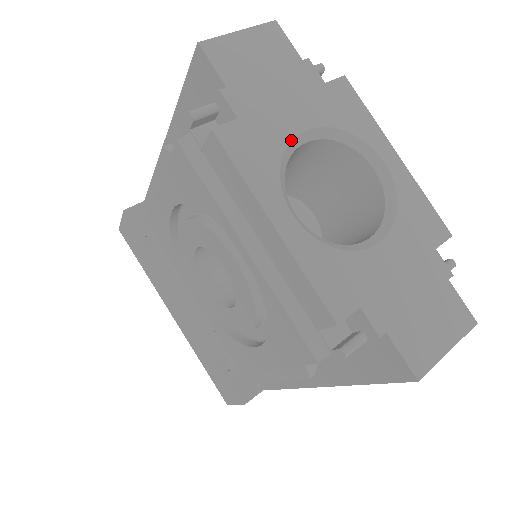
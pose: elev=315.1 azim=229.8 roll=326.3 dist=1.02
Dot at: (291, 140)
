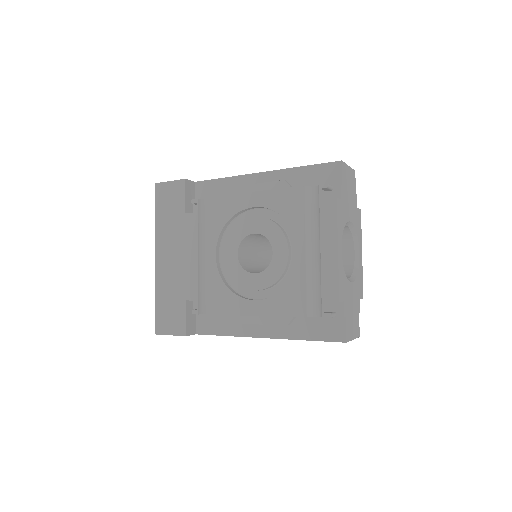
Dot at: (348, 221)
